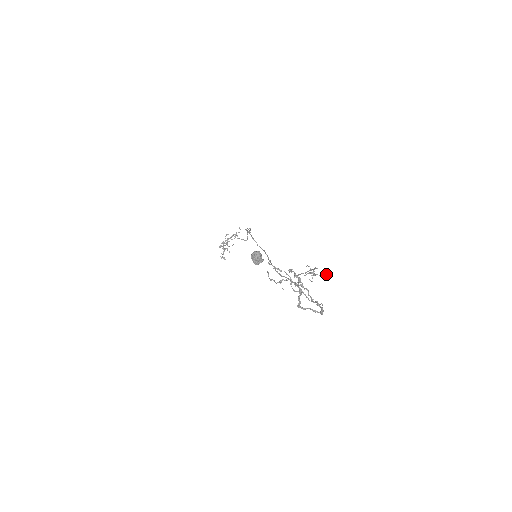
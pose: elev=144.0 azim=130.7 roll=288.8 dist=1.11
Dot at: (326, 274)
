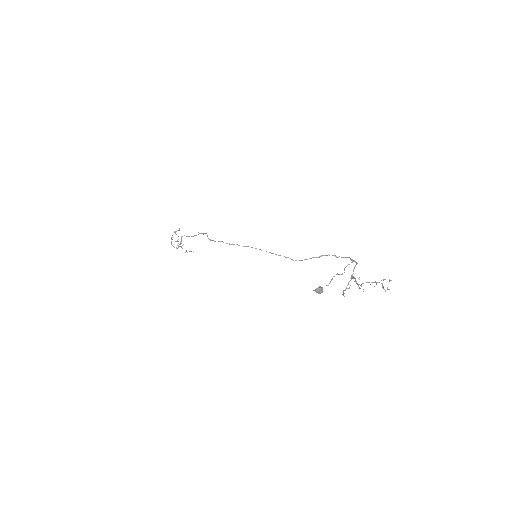
Dot at: occluded
